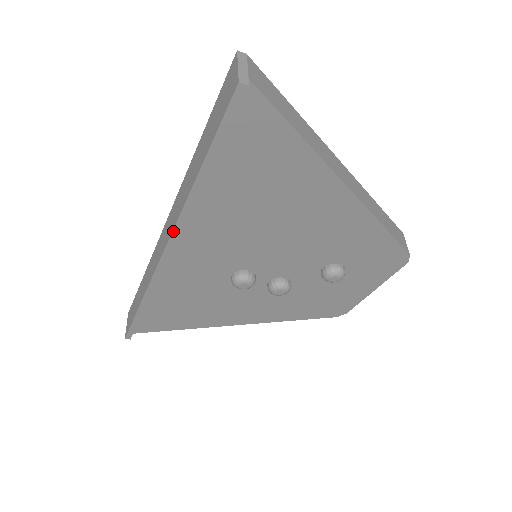
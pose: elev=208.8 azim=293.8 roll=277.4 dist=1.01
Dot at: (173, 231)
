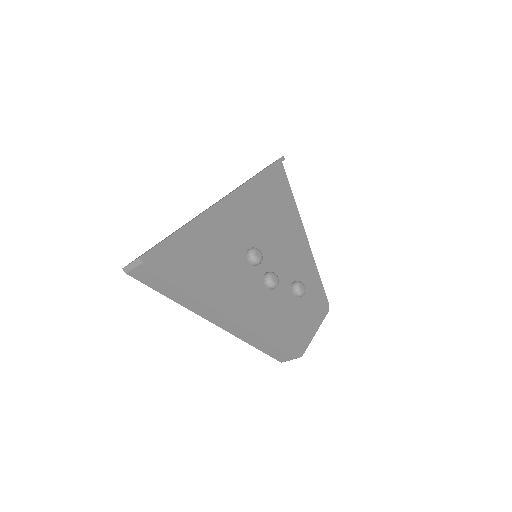
Dot at: (240, 186)
